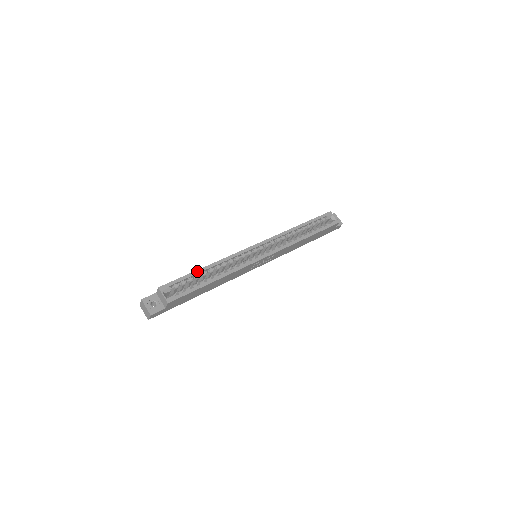
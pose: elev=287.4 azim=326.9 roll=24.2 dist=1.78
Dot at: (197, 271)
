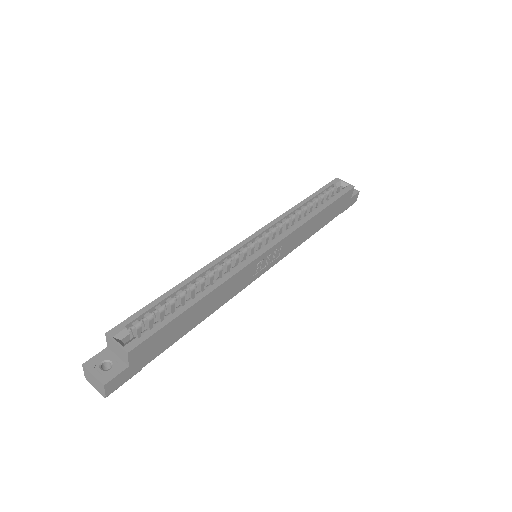
Dot at: (167, 293)
